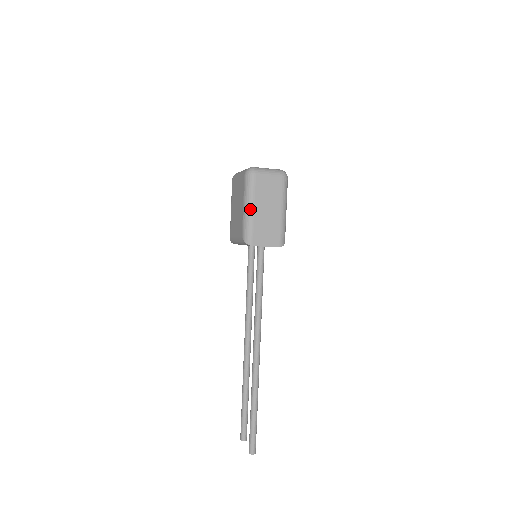
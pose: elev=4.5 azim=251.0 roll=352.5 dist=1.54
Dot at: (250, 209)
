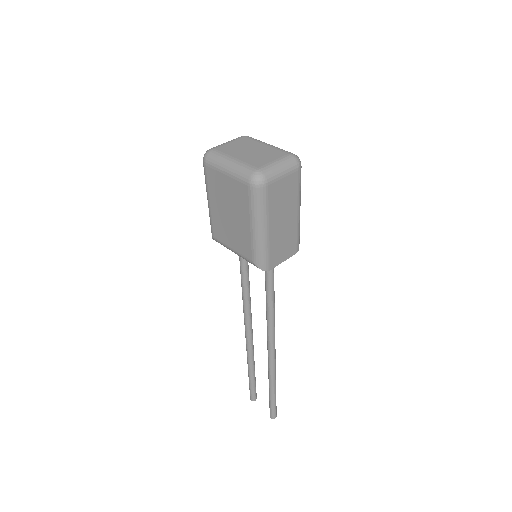
Dot at: (264, 231)
